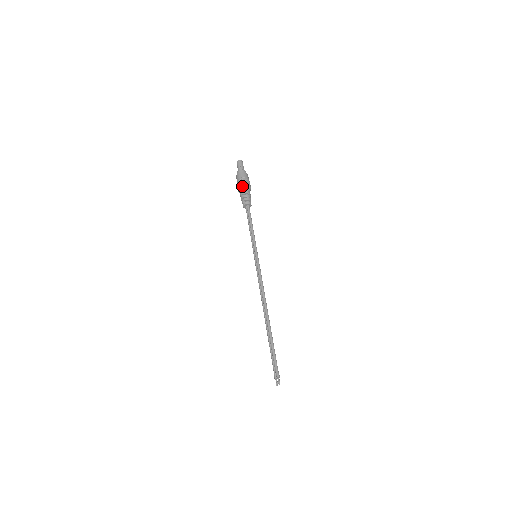
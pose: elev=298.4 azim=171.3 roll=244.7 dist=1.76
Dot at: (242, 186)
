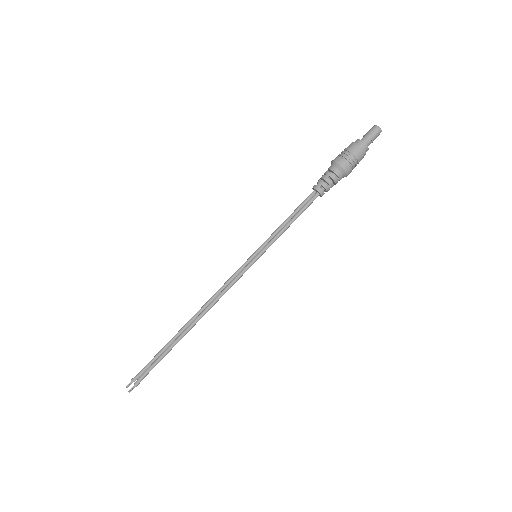
Dot at: (343, 169)
